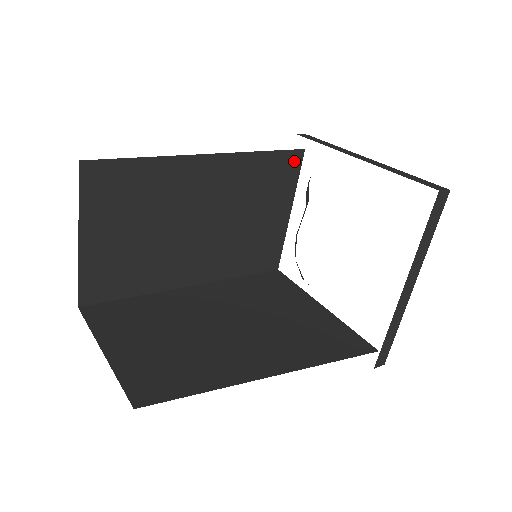
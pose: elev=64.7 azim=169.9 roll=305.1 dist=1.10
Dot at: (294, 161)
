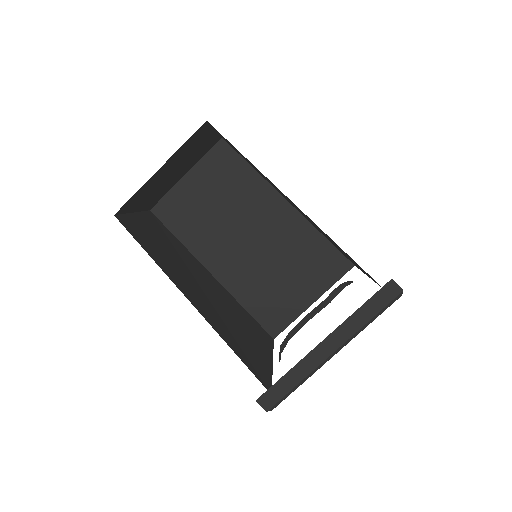
Dot at: (341, 266)
